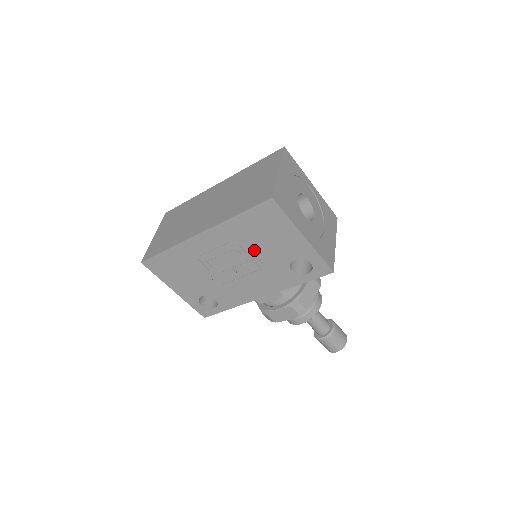
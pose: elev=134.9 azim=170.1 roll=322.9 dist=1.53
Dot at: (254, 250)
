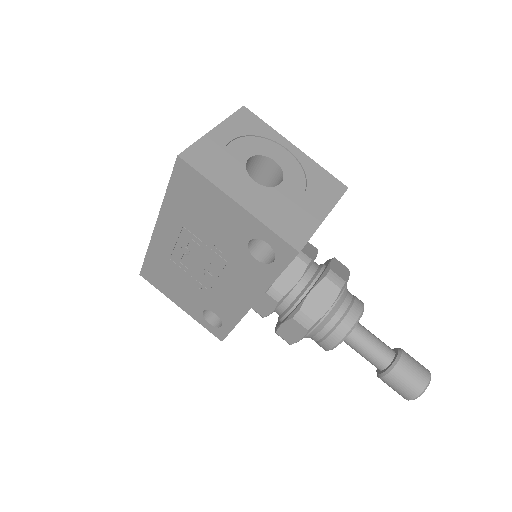
Dot at: (206, 237)
